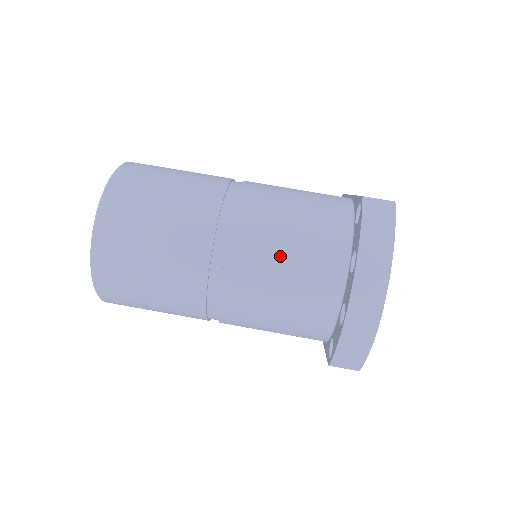
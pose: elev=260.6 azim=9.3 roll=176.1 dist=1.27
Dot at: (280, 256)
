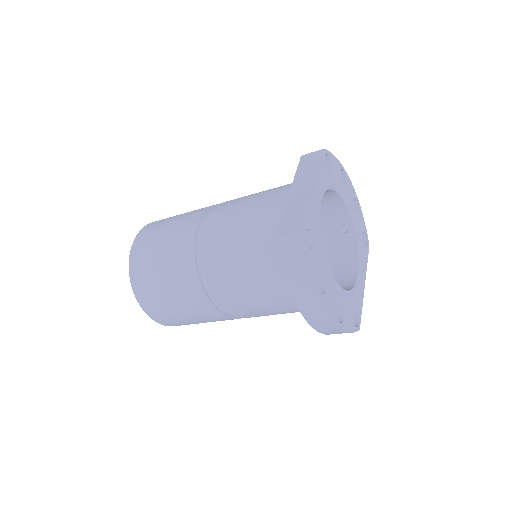
Dot at: (251, 291)
